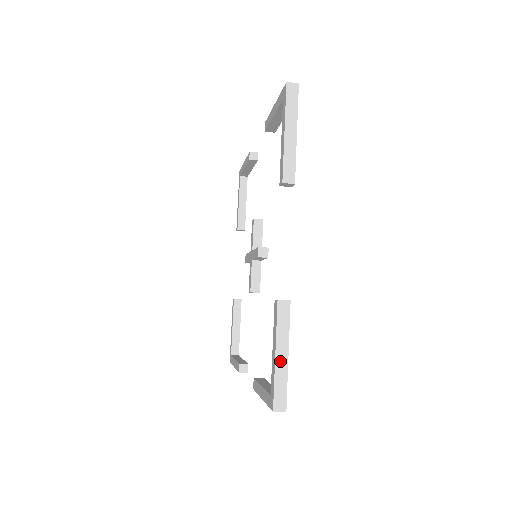
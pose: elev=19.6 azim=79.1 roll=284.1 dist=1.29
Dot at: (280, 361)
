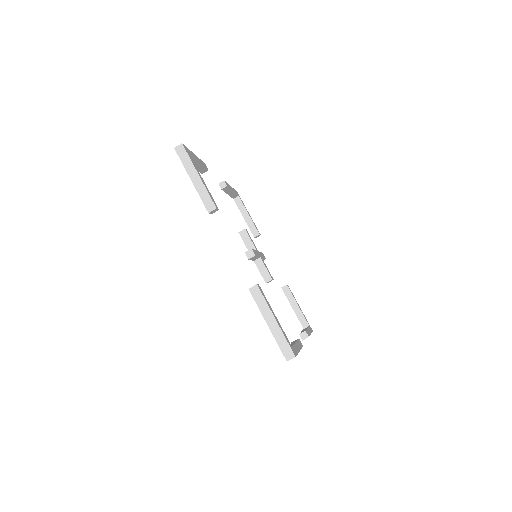
Dot at: occluded
